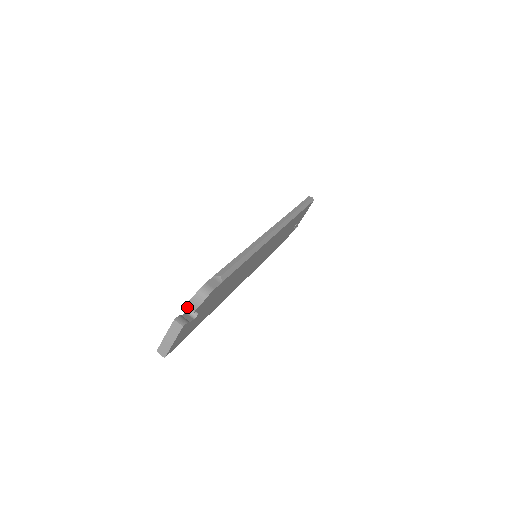
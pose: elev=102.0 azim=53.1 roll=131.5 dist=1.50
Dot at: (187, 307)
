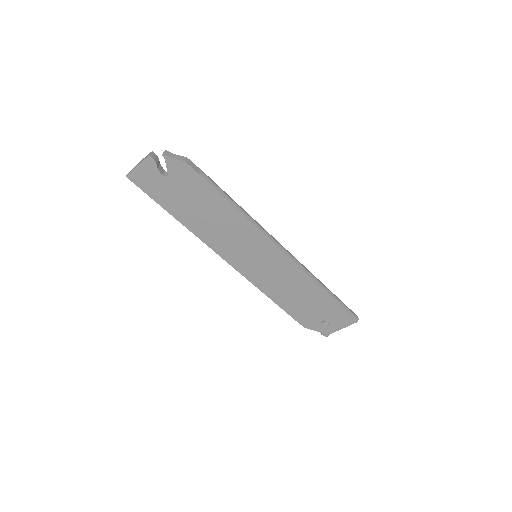
Dot at: (165, 151)
